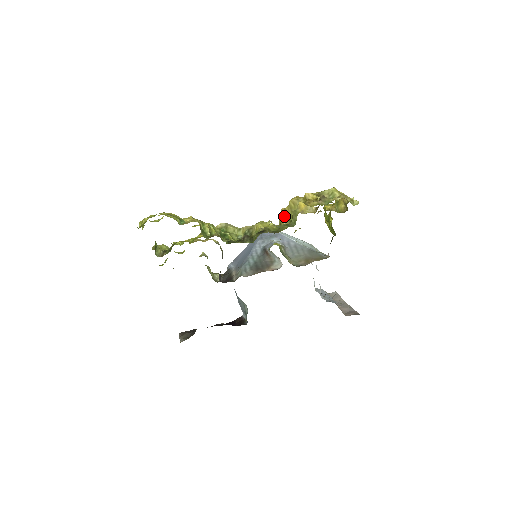
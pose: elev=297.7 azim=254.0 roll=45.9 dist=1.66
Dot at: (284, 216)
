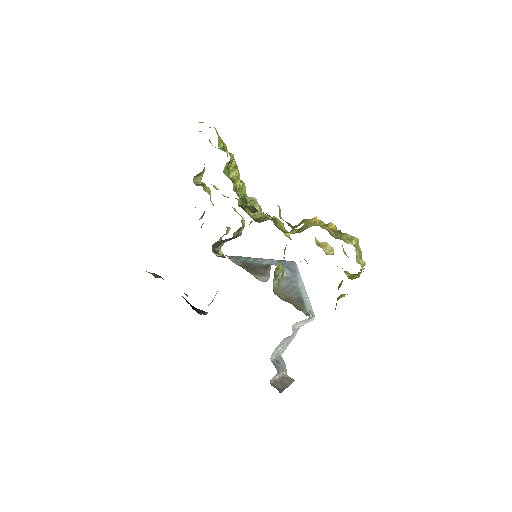
Dot at: (299, 228)
